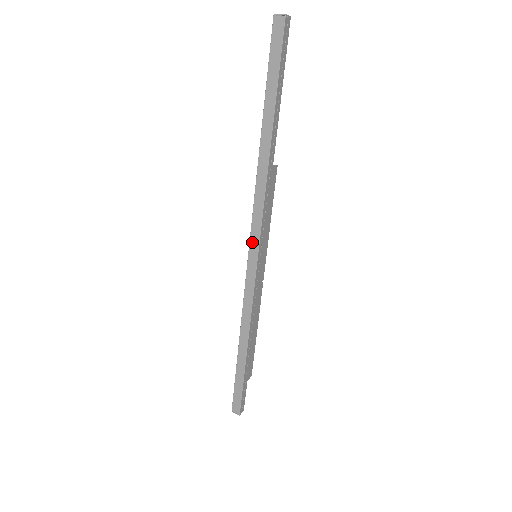
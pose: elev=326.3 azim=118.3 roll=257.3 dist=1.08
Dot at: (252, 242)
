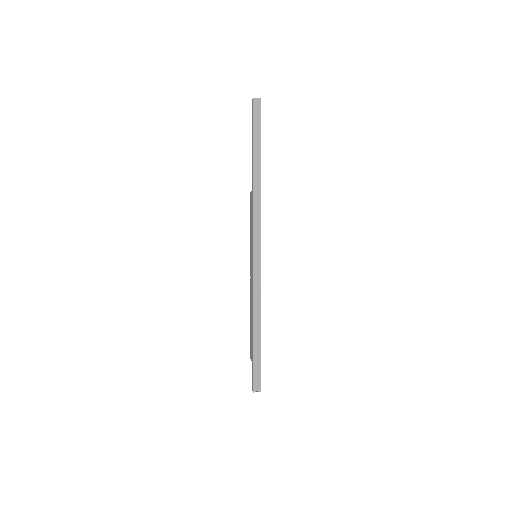
Dot at: (255, 245)
